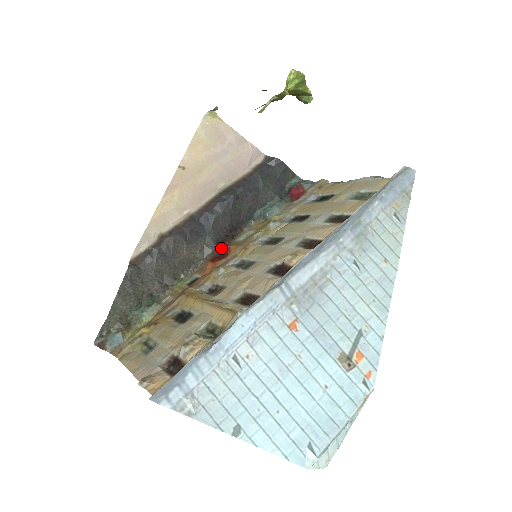
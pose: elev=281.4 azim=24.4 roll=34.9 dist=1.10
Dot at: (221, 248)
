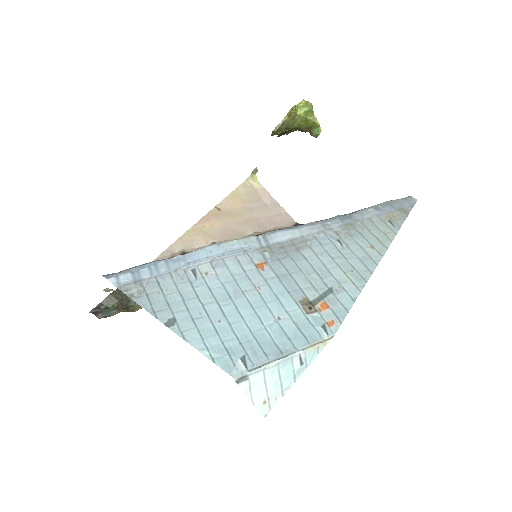
Dot at: occluded
